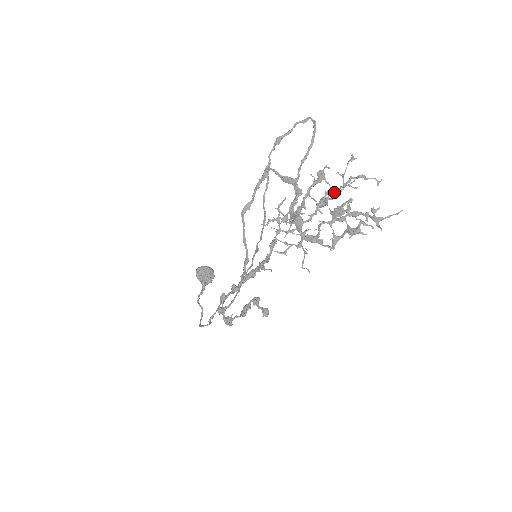
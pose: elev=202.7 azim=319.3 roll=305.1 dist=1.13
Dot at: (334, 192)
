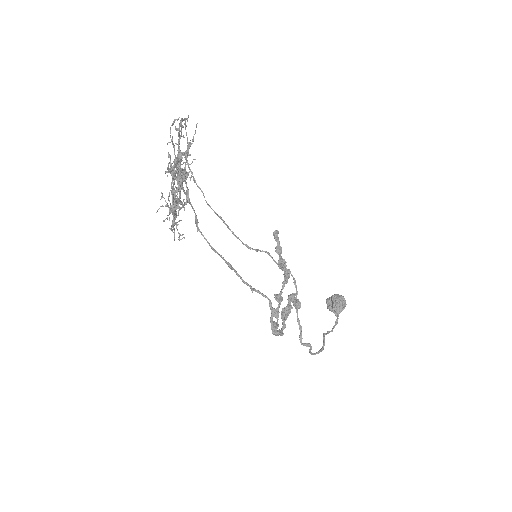
Dot at: occluded
